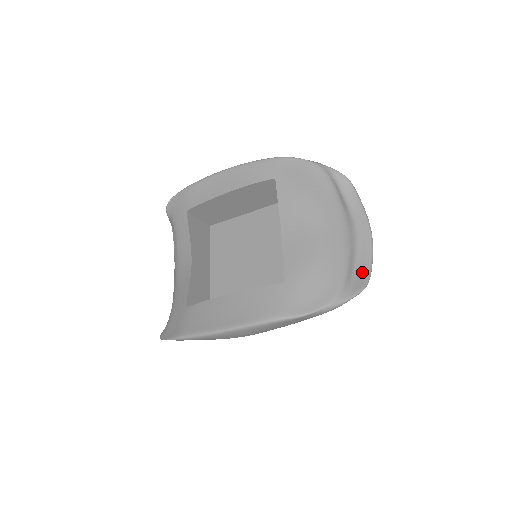
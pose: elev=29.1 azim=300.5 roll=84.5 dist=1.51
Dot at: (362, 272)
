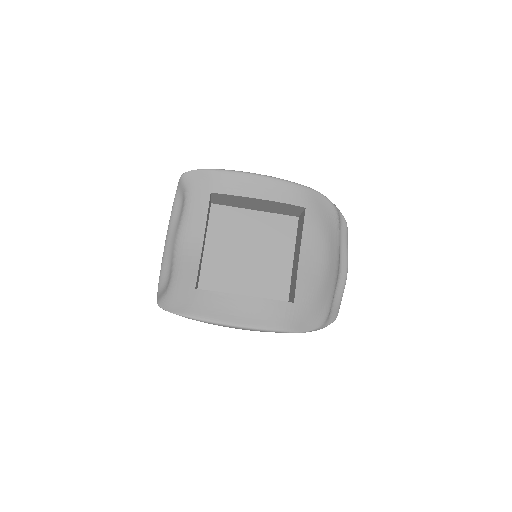
Dot at: (337, 304)
